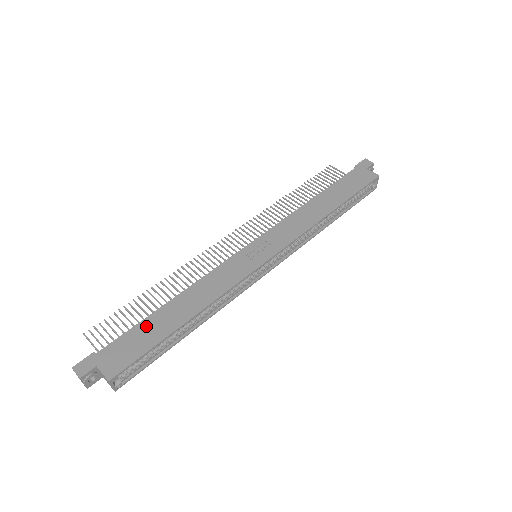
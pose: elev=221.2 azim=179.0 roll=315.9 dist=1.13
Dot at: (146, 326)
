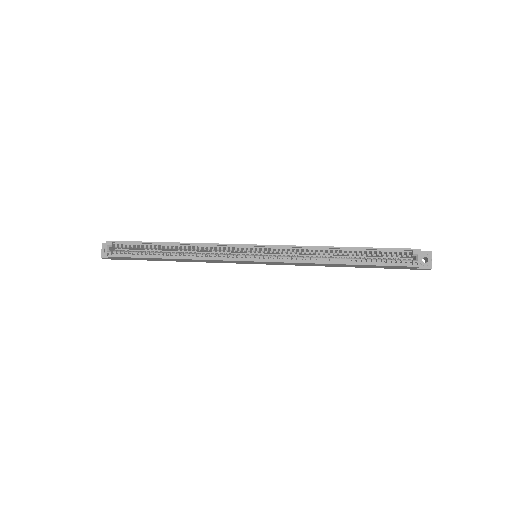
Dot at: occluded
